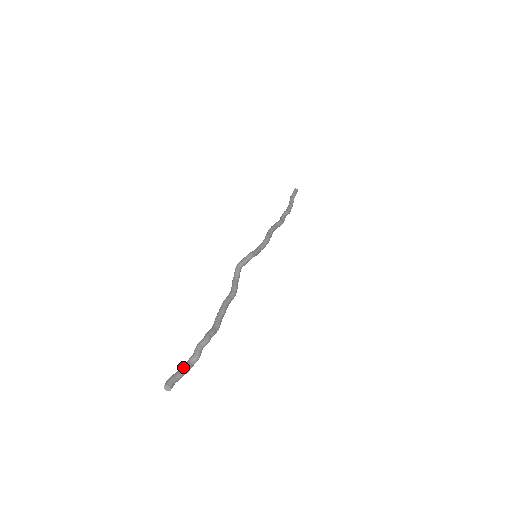
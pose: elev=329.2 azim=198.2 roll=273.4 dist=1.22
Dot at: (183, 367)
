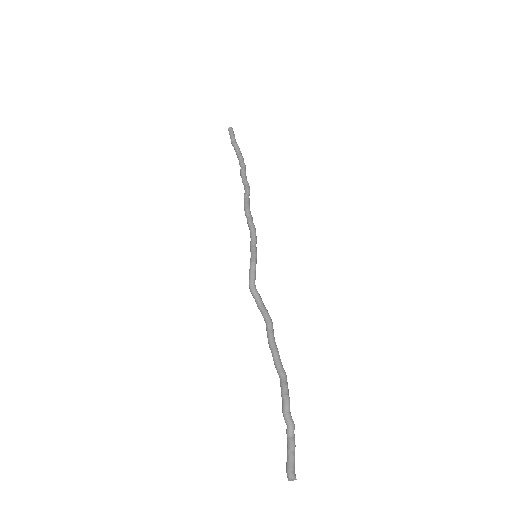
Dot at: (289, 447)
